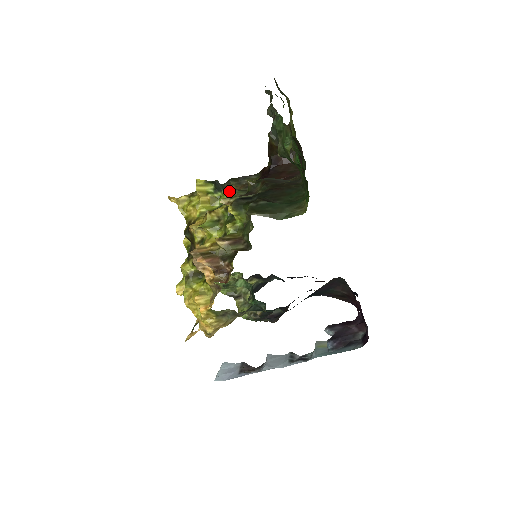
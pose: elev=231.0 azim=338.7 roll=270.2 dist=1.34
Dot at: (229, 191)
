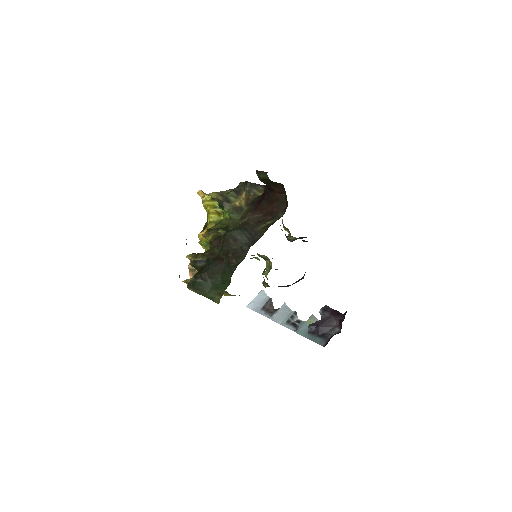
Dot at: (227, 212)
